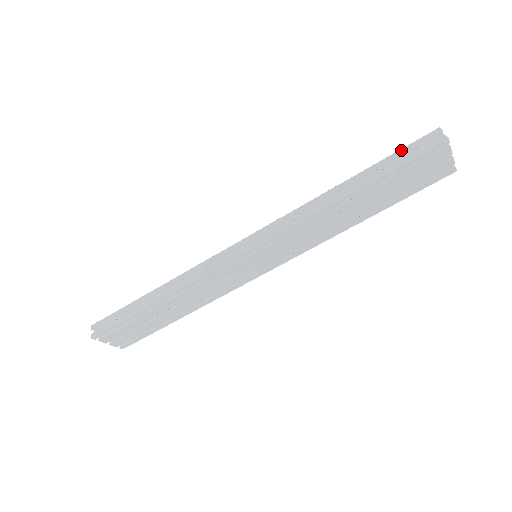
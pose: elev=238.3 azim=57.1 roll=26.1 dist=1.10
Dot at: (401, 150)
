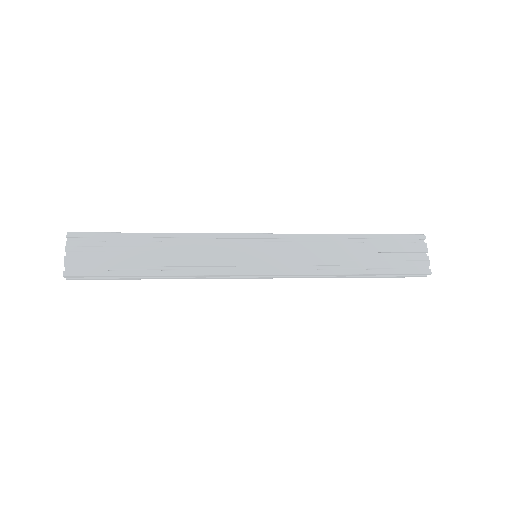
Dot at: occluded
